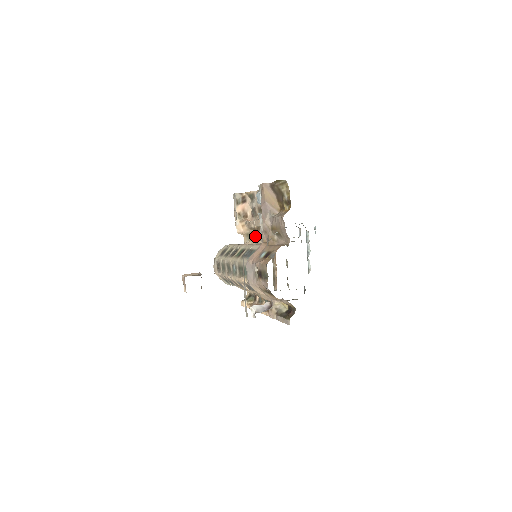
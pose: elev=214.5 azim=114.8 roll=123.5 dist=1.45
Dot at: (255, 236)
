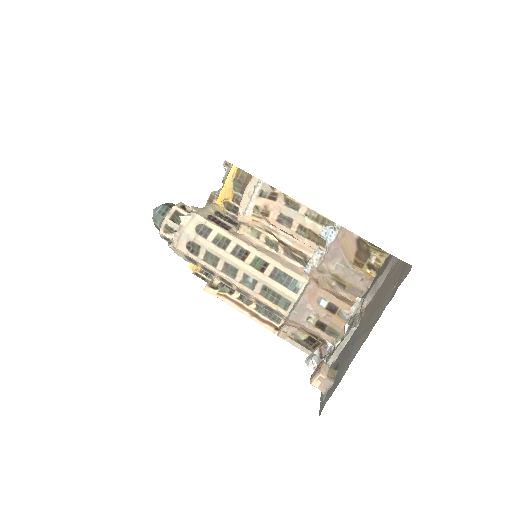
Dot at: (274, 244)
